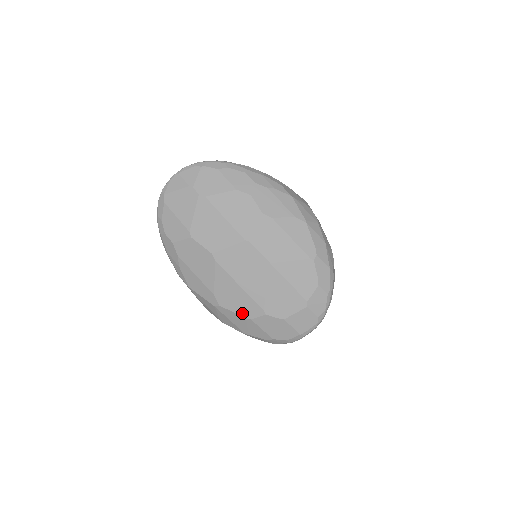
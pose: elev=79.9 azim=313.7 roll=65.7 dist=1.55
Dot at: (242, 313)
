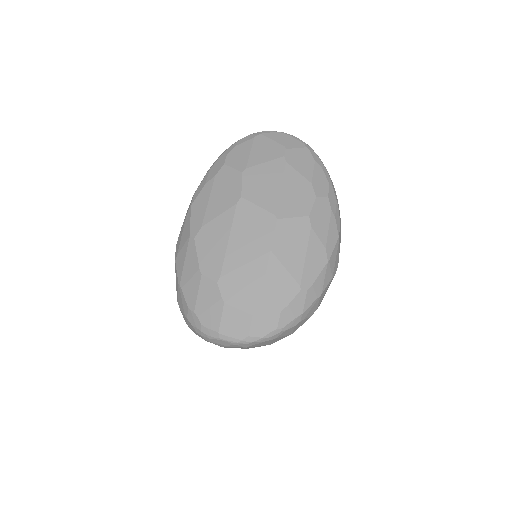
Dot at: (202, 262)
